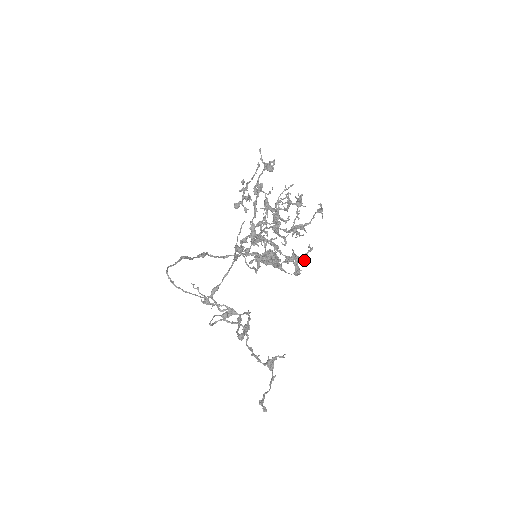
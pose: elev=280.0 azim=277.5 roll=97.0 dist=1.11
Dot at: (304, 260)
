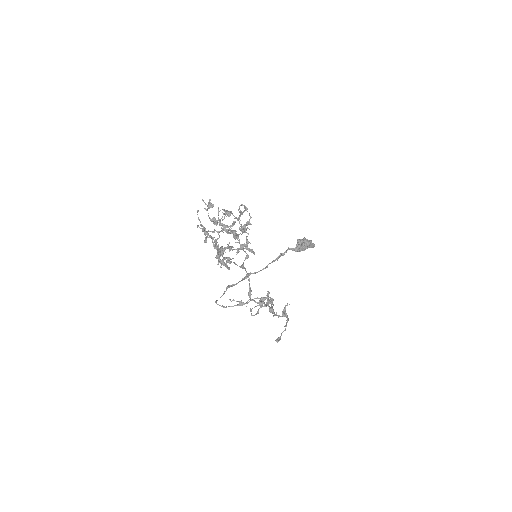
Dot at: (248, 243)
